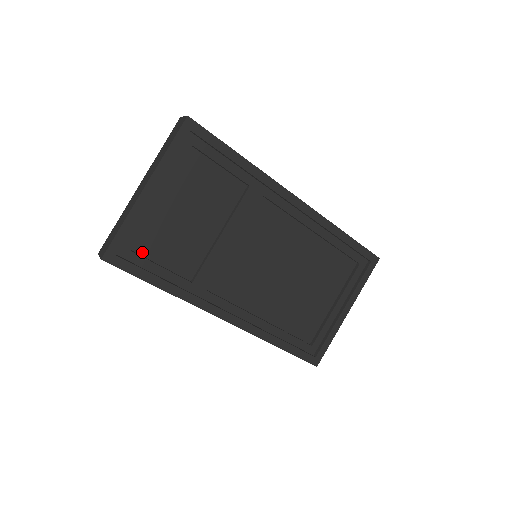
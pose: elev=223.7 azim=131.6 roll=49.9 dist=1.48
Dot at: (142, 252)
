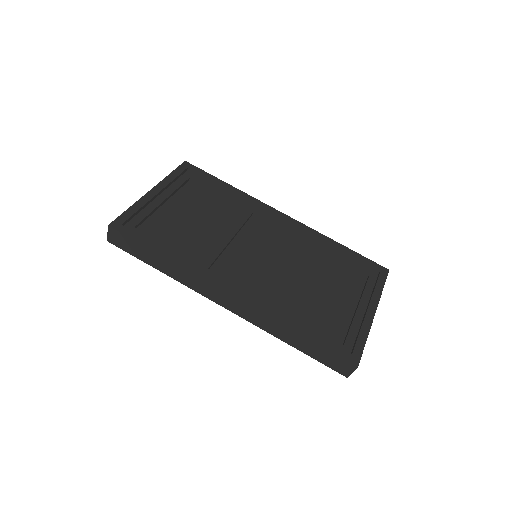
Dot at: occluded
